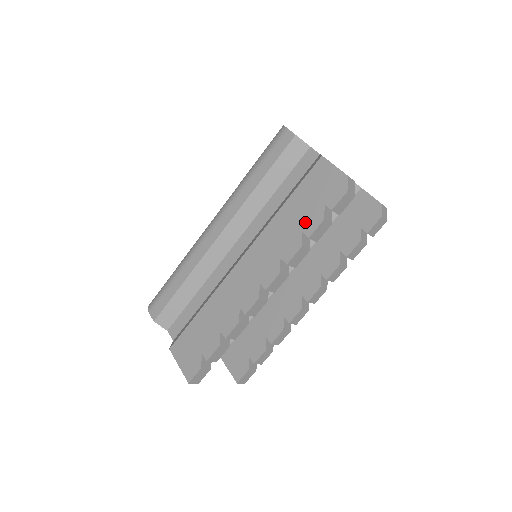
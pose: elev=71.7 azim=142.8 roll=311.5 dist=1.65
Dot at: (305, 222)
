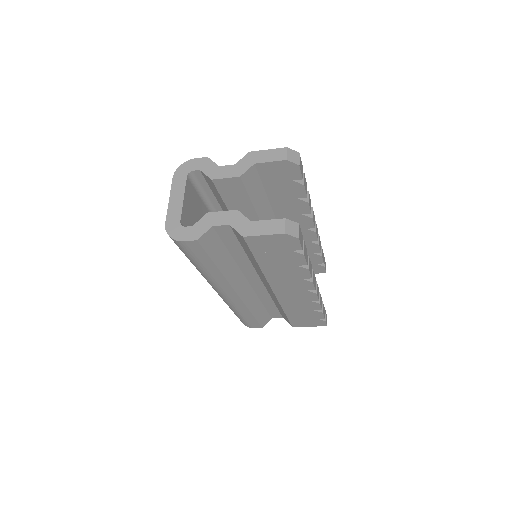
Dot at: (292, 263)
